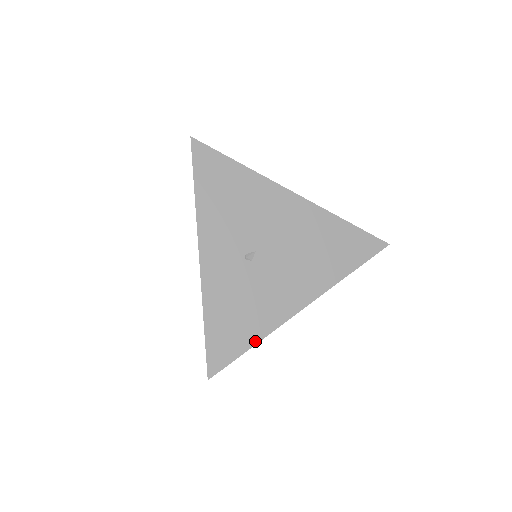
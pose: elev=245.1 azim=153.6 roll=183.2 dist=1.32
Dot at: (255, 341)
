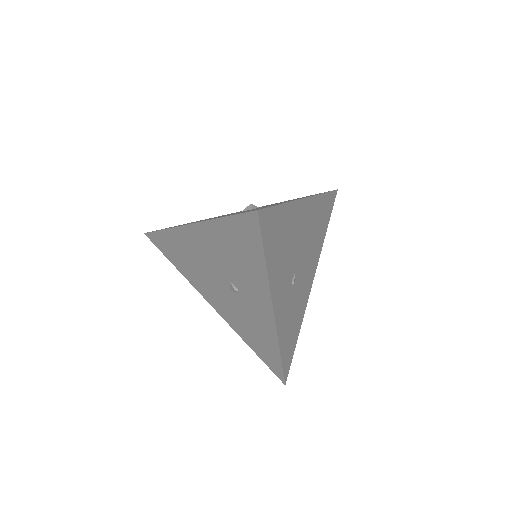
Dot at: occluded
